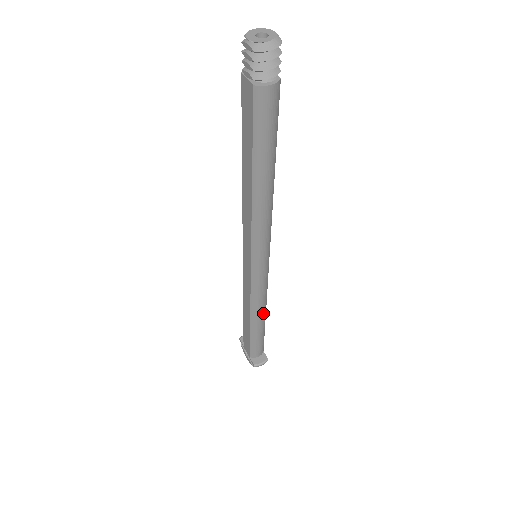
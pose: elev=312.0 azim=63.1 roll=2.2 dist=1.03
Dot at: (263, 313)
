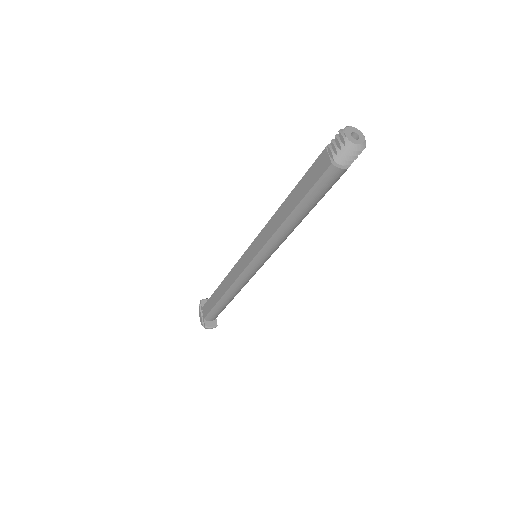
Dot at: (236, 294)
